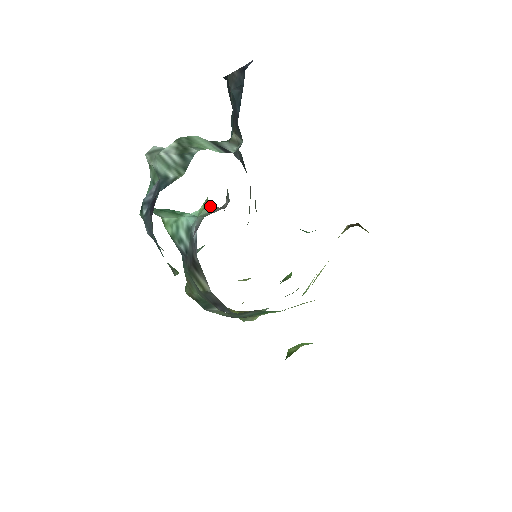
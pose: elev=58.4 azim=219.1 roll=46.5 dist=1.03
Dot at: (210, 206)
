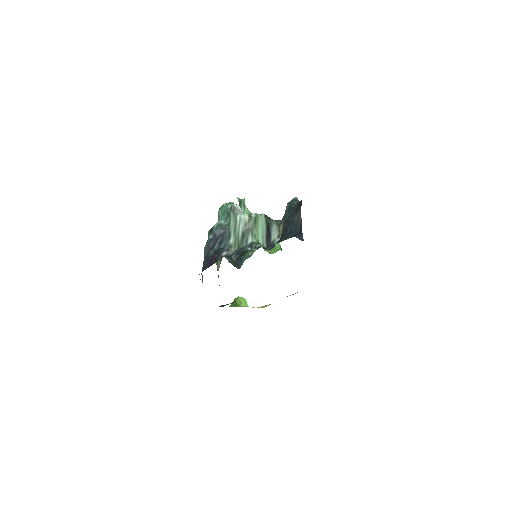
Dot at: occluded
